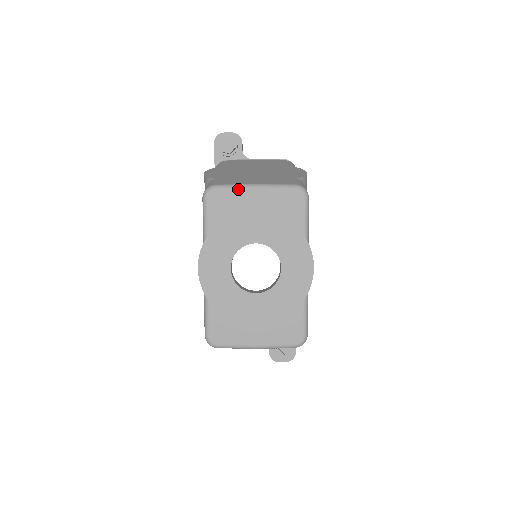
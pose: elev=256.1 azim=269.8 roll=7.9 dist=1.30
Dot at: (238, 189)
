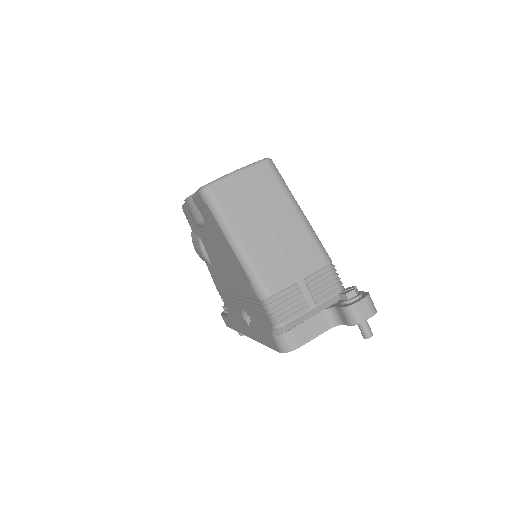
Dot at: occluded
